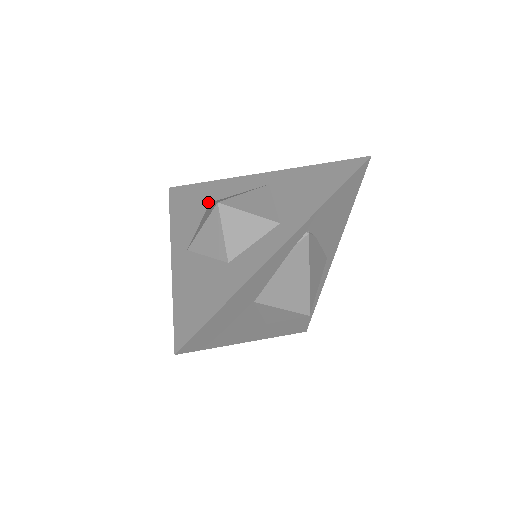
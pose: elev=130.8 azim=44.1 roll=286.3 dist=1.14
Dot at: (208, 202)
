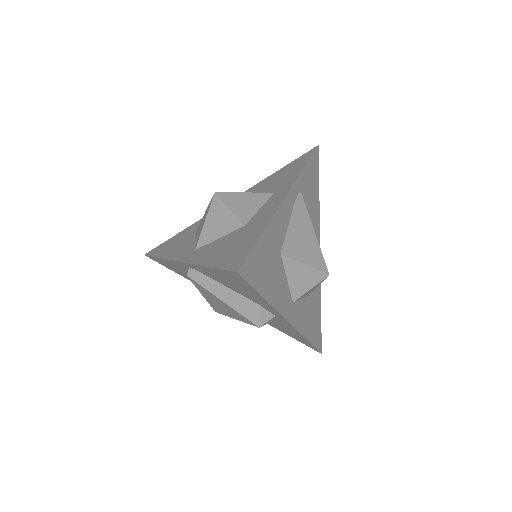
Dot at: (194, 231)
